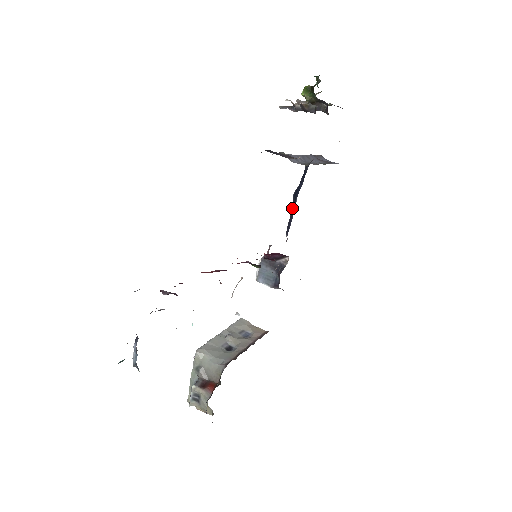
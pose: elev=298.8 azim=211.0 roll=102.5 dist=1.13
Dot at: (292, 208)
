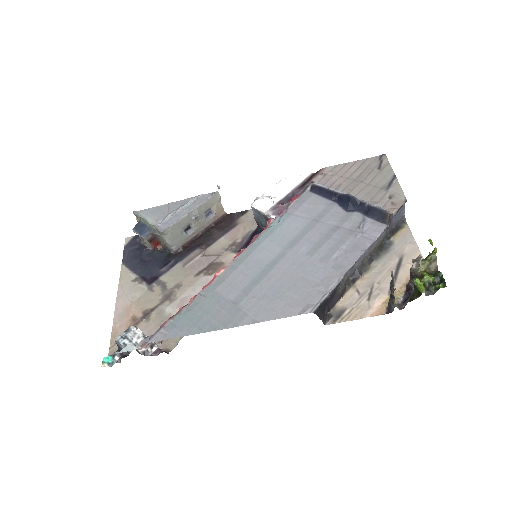
Dot at: (338, 193)
